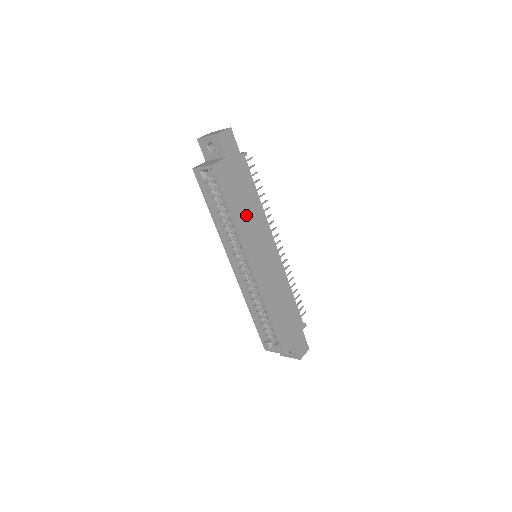
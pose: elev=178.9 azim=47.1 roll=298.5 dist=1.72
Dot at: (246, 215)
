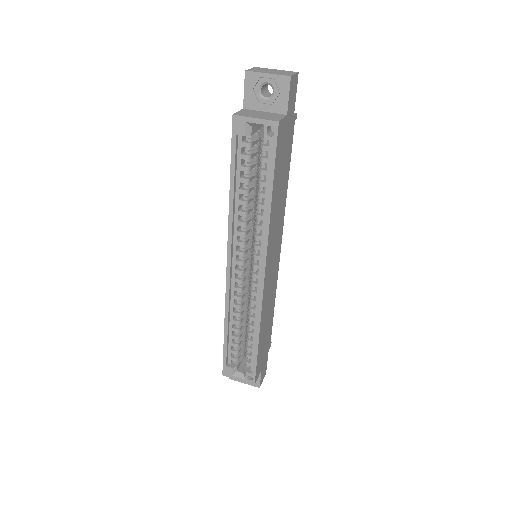
Dot at: (277, 202)
